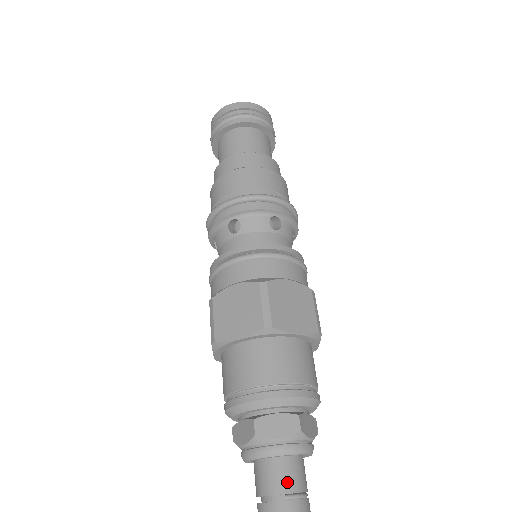
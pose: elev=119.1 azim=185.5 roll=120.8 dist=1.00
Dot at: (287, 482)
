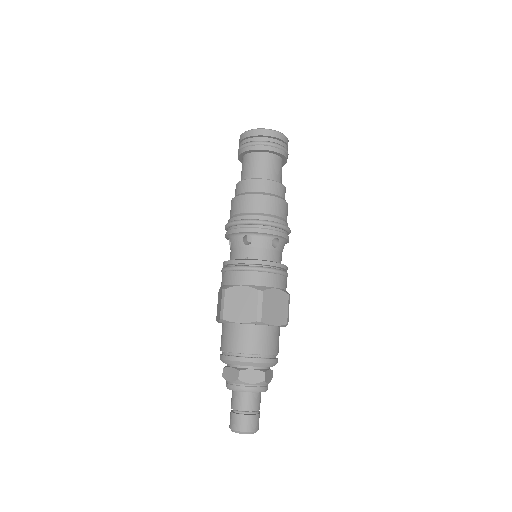
Dot at: (236, 404)
